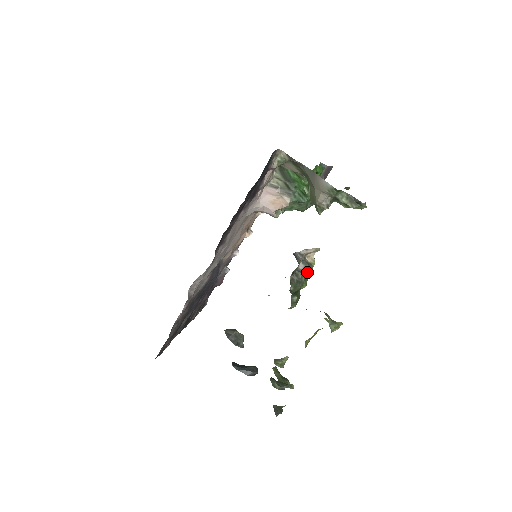
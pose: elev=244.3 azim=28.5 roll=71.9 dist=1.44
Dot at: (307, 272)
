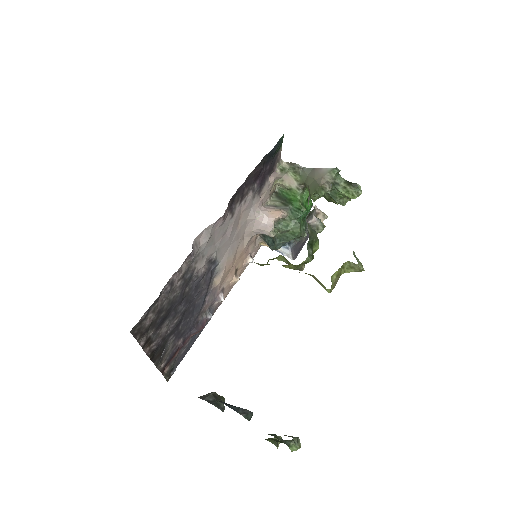
Dot at: (320, 229)
